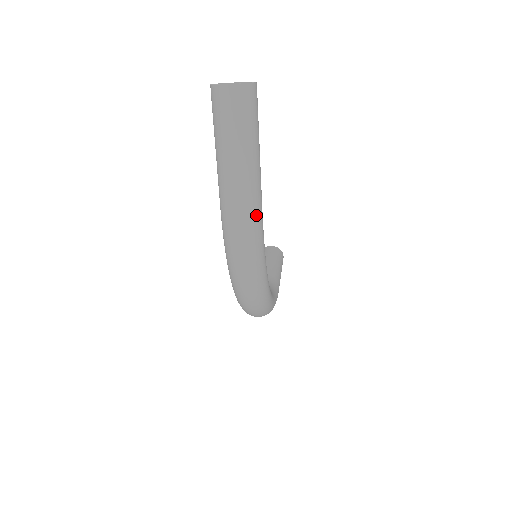
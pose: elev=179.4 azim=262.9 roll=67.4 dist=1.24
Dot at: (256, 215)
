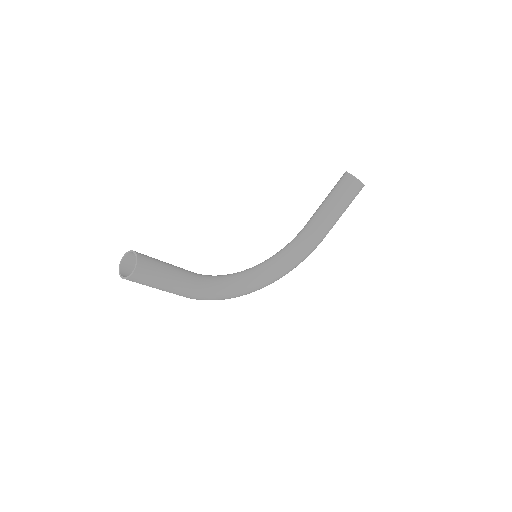
Dot at: (190, 297)
